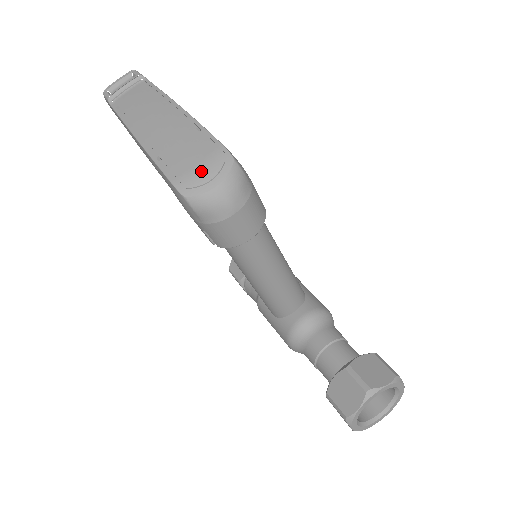
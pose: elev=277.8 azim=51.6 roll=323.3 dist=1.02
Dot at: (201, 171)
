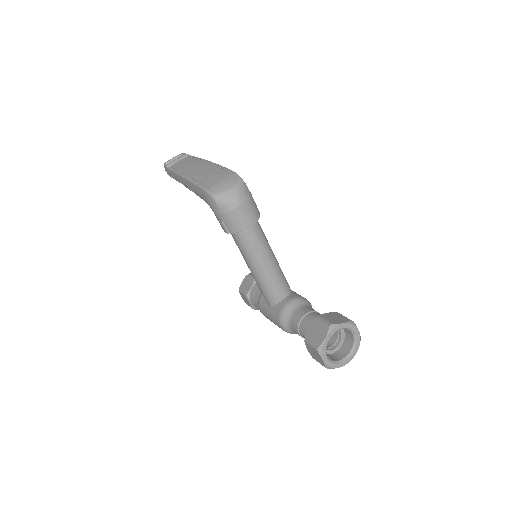
Dot at: (221, 183)
